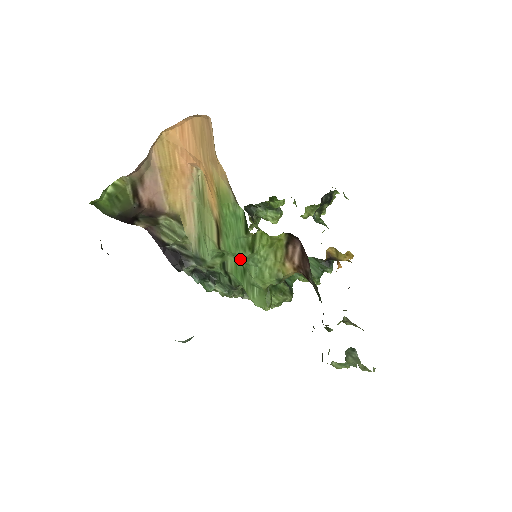
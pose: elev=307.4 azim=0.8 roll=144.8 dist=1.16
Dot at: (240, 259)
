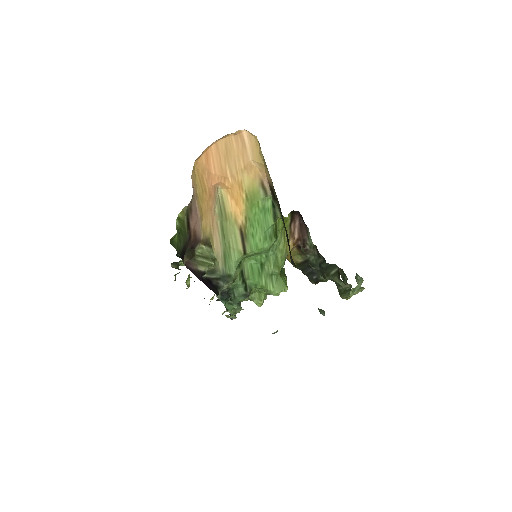
Dot at: (259, 256)
